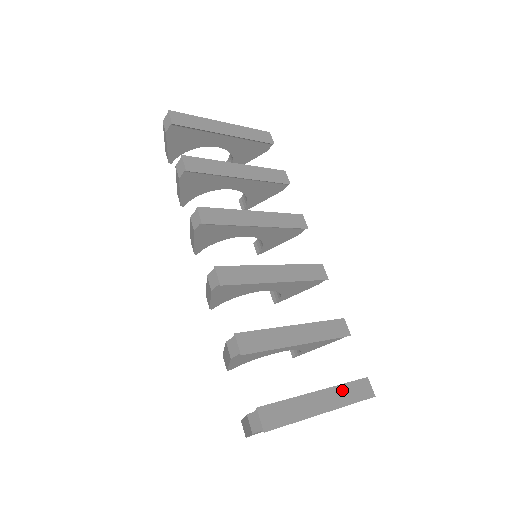
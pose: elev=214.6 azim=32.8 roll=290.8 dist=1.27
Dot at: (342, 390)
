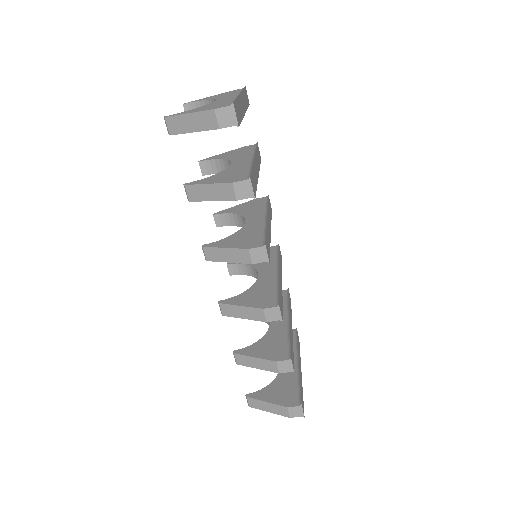
Dot at: occluded
